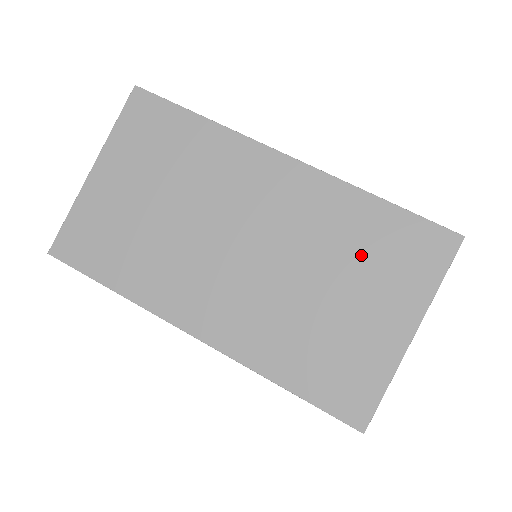
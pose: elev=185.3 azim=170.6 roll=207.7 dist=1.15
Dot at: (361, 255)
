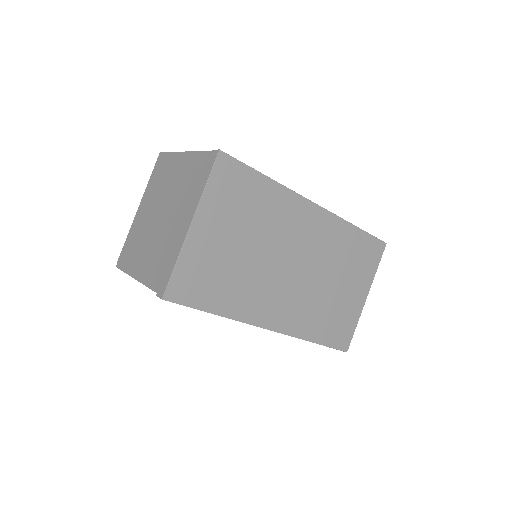
Dot at: (349, 261)
